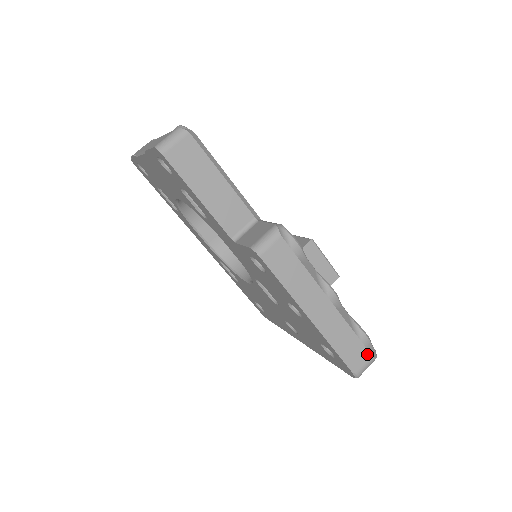
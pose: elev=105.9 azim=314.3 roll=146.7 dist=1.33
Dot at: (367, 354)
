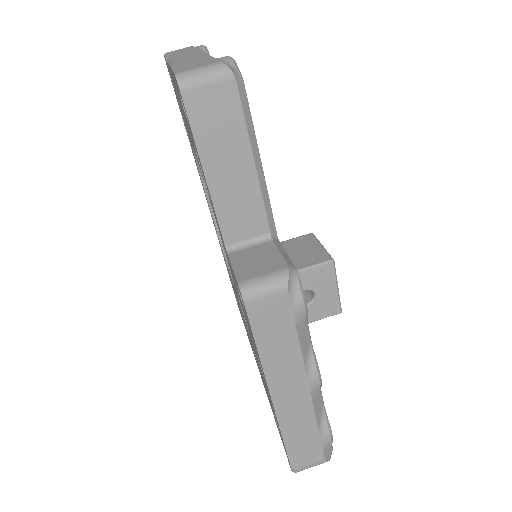
Dot at: (320, 455)
